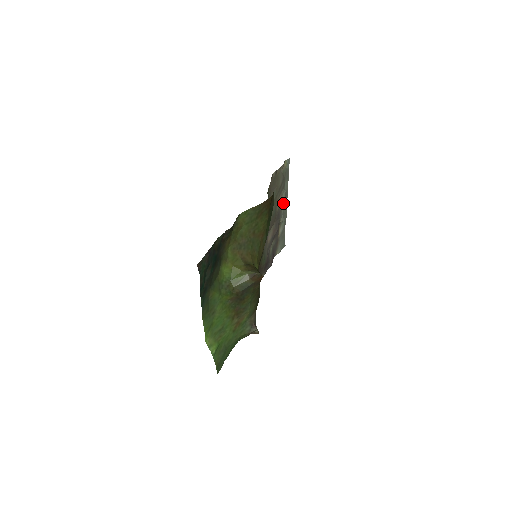
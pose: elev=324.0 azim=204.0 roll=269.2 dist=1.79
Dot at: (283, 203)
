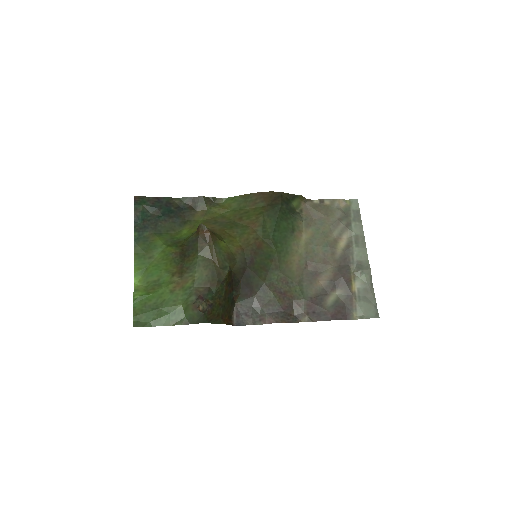
Dot at: (354, 248)
